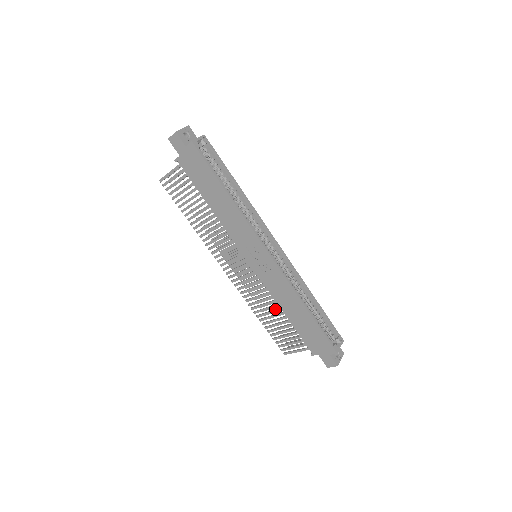
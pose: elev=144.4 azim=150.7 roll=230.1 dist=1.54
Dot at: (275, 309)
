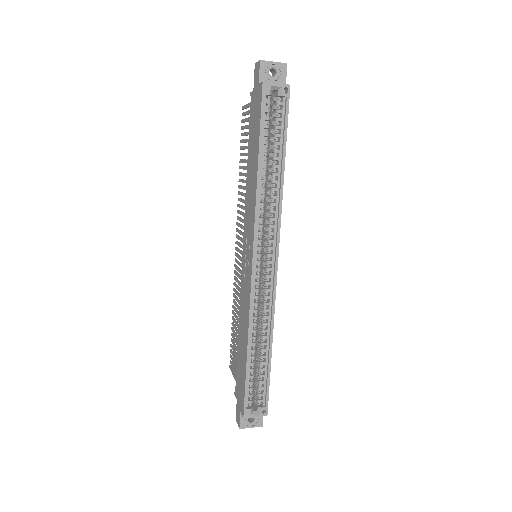
Dot at: occluded
